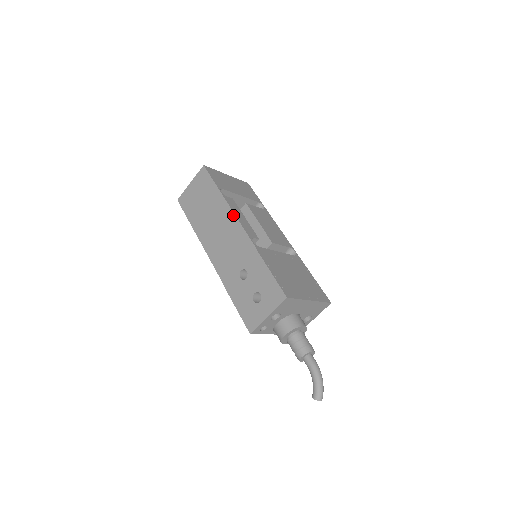
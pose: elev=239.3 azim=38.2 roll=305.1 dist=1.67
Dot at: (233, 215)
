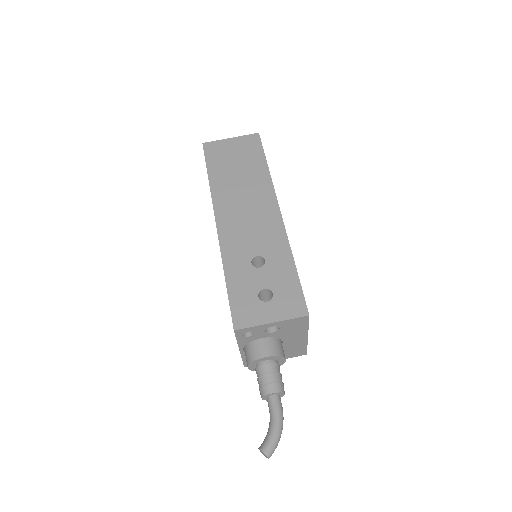
Dot at: (274, 197)
